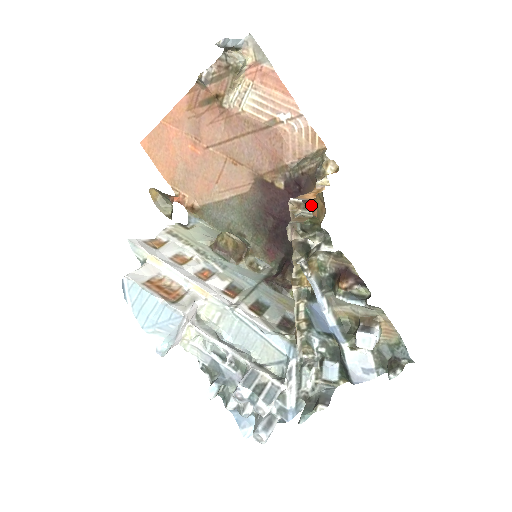
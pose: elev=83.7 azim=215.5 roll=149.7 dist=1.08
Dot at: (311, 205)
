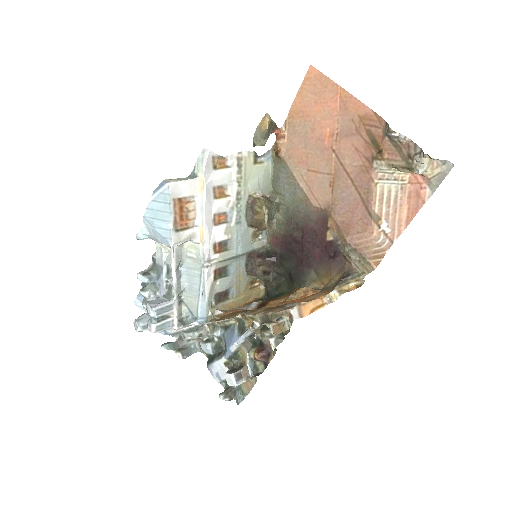
Dot at: (322, 273)
